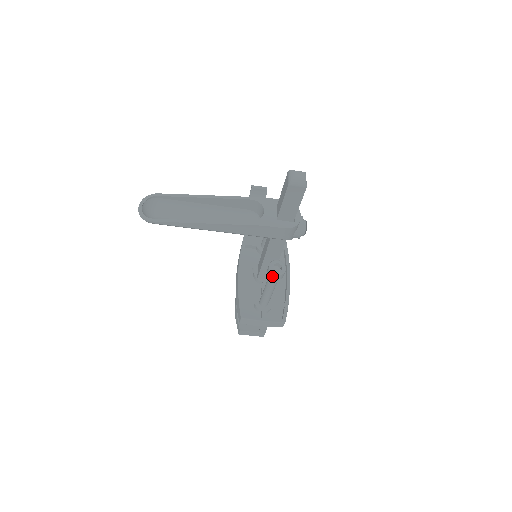
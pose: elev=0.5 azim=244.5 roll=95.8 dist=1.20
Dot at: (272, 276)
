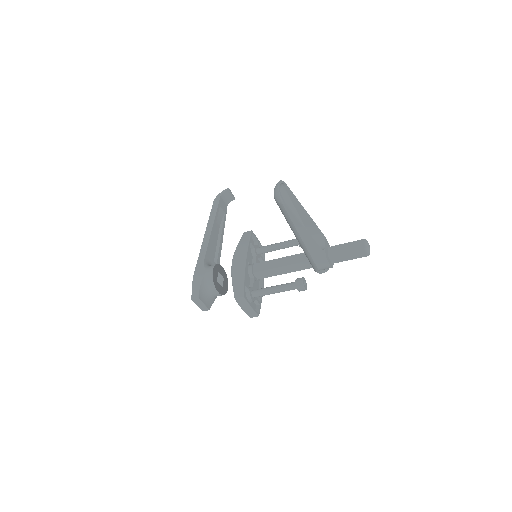
Dot at: (300, 287)
